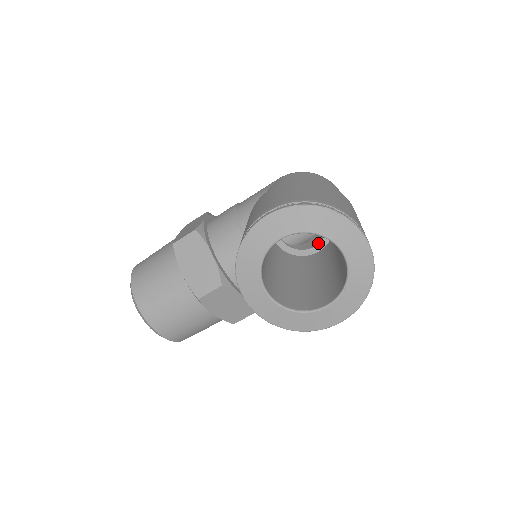
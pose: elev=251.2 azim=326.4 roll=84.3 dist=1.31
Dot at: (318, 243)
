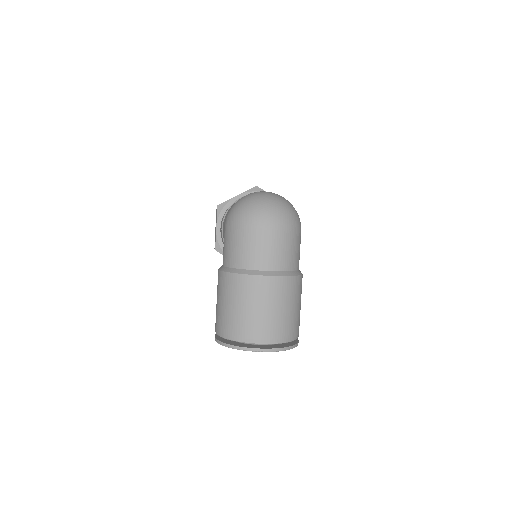
Dot at: occluded
